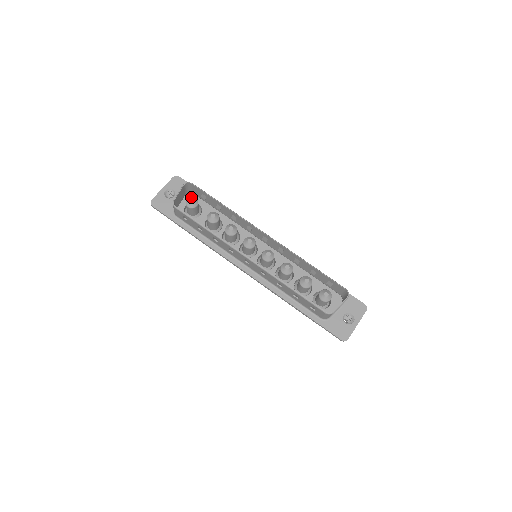
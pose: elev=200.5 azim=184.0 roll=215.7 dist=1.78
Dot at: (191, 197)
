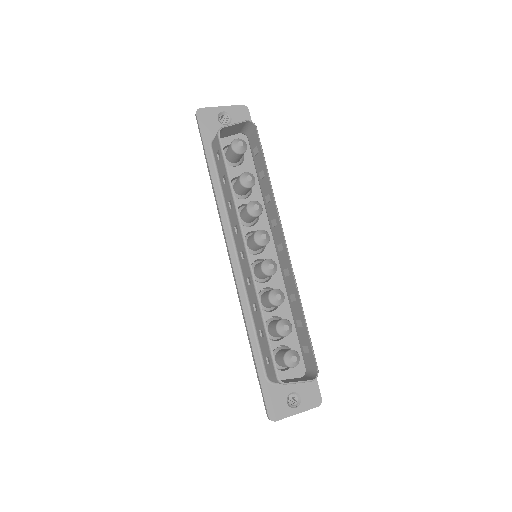
Dot at: (243, 140)
